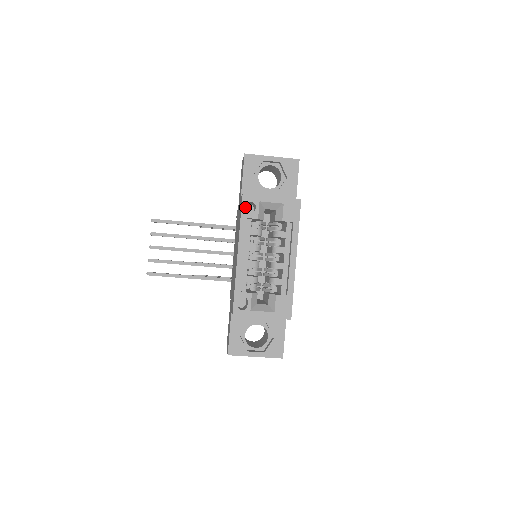
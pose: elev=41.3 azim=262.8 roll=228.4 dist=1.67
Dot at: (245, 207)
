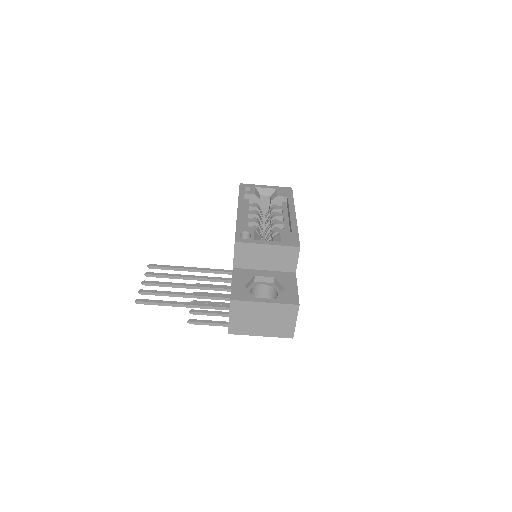
Dot at: (242, 189)
